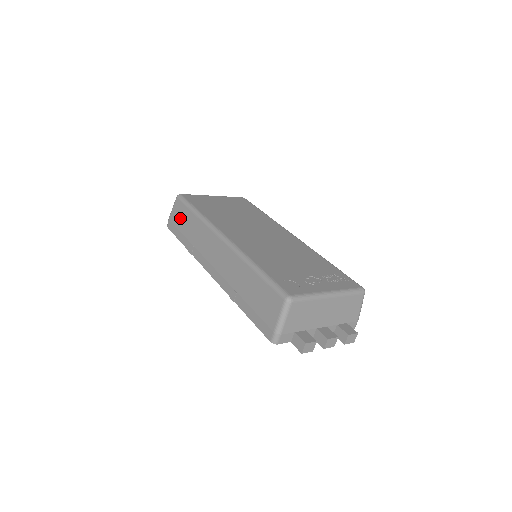
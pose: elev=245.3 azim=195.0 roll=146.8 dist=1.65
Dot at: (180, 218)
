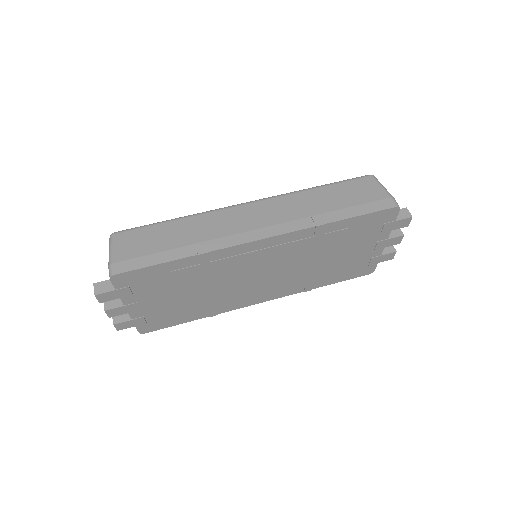
Dot at: (144, 242)
